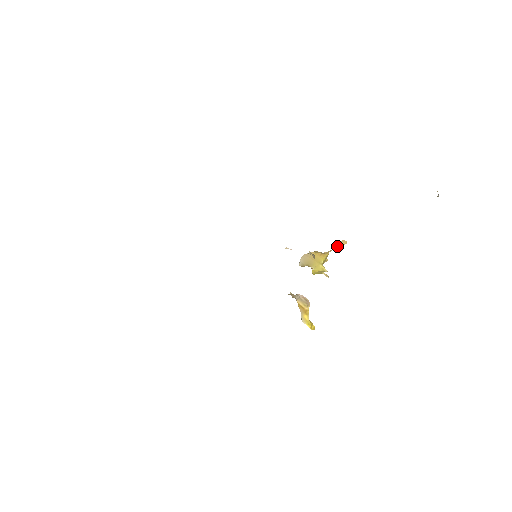
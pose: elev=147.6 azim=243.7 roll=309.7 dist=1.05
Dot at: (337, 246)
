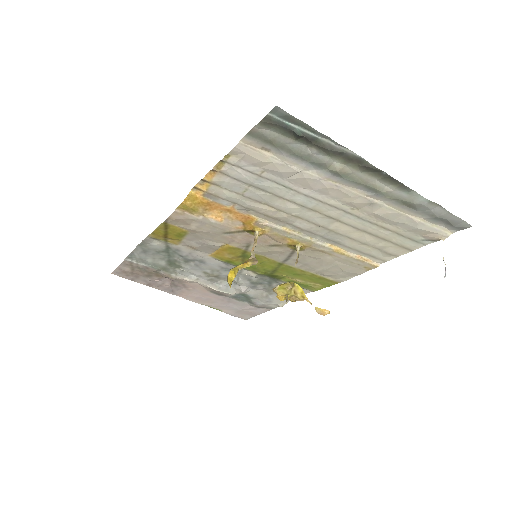
Dot at: (318, 309)
